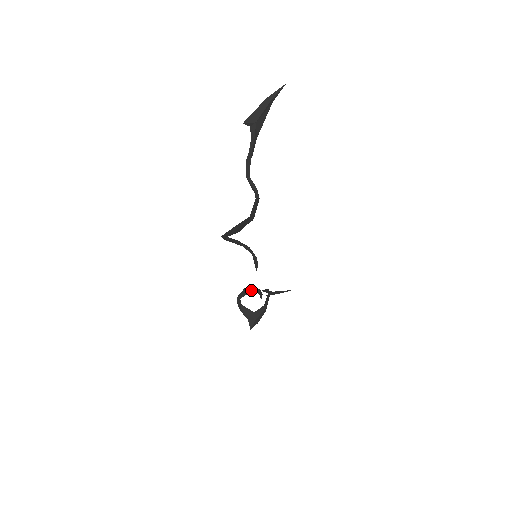
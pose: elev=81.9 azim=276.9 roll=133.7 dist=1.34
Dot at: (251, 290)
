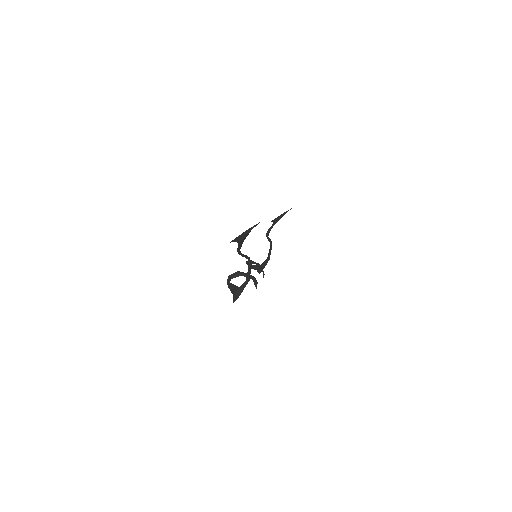
Dot at: (256, 264)
